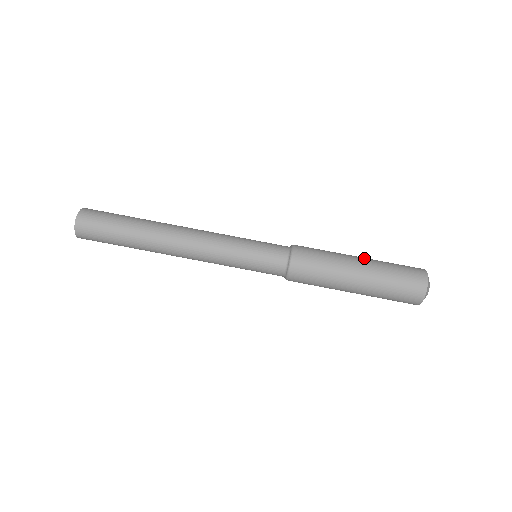
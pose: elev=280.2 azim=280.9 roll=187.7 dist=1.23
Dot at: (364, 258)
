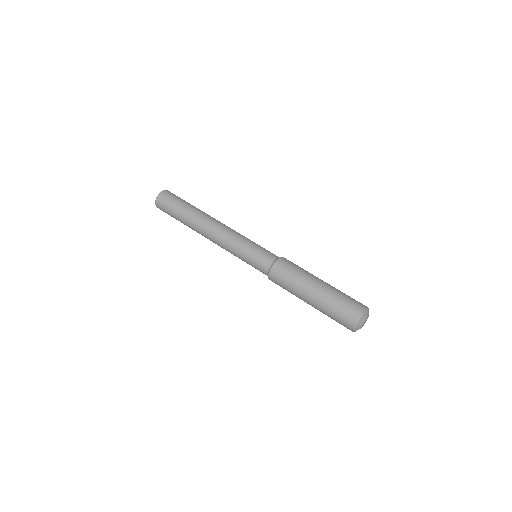
Dot at: (323, 286)
